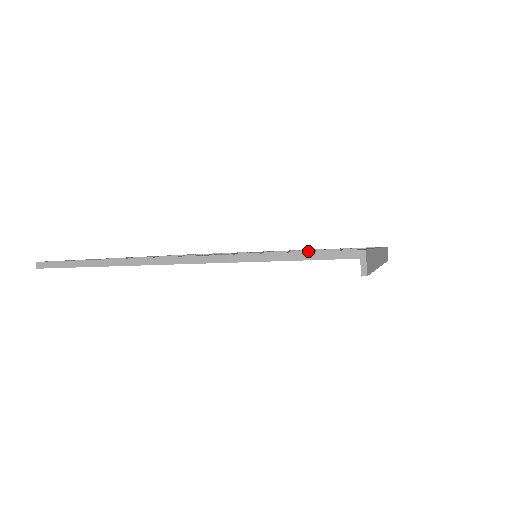
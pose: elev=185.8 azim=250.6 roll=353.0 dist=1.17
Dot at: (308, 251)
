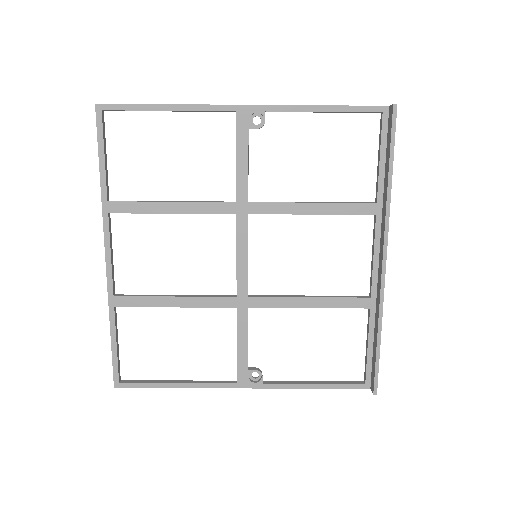
Dot at: (326, 202)
